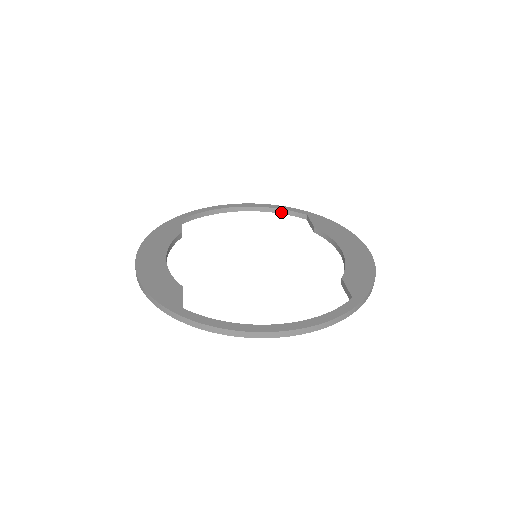
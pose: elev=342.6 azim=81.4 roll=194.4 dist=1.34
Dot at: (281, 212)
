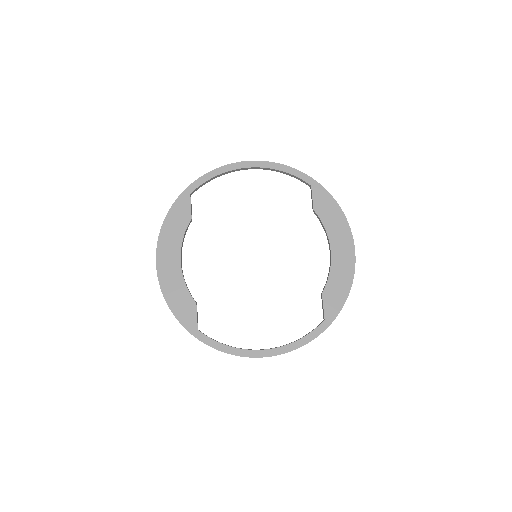
Dot at: (286, 174)
